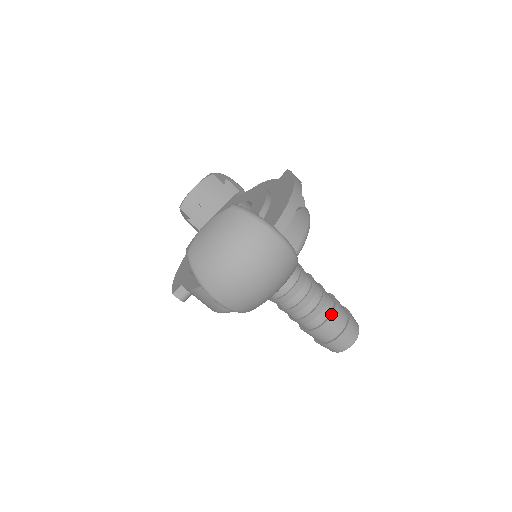
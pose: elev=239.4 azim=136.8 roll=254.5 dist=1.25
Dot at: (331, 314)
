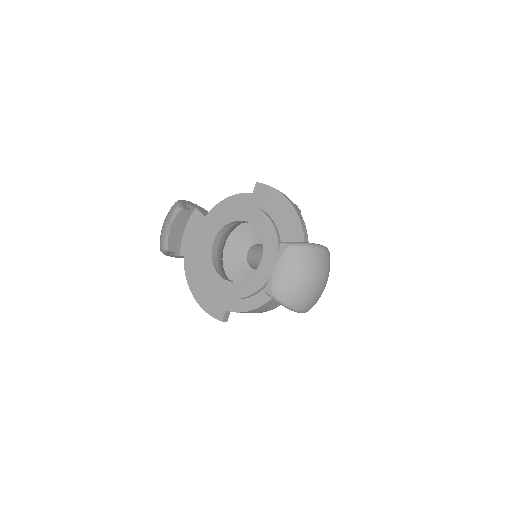
Dot at: occluded
